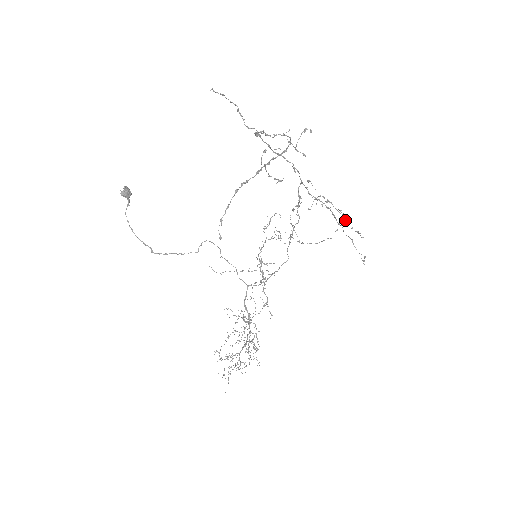
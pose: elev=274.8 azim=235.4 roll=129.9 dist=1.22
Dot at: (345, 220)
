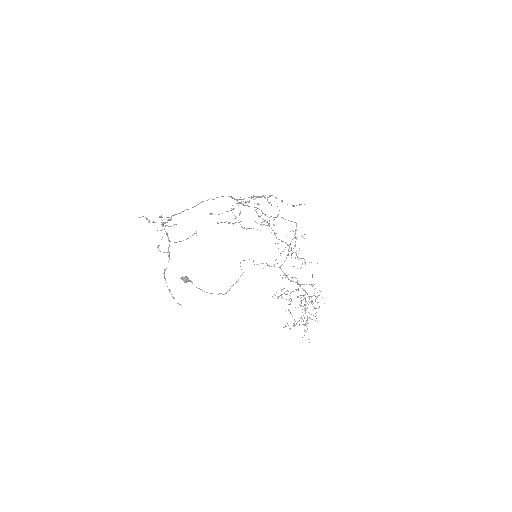
Dot at: occluded
